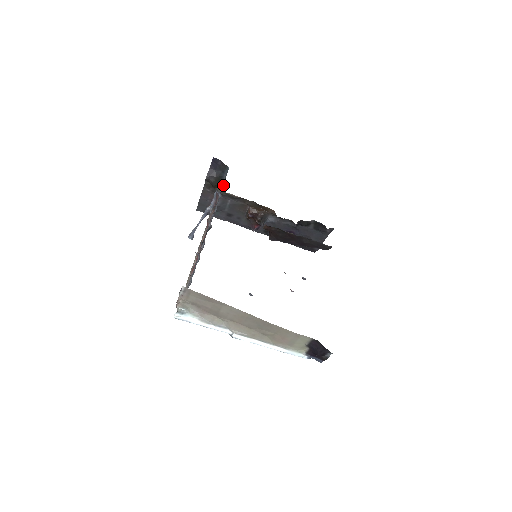
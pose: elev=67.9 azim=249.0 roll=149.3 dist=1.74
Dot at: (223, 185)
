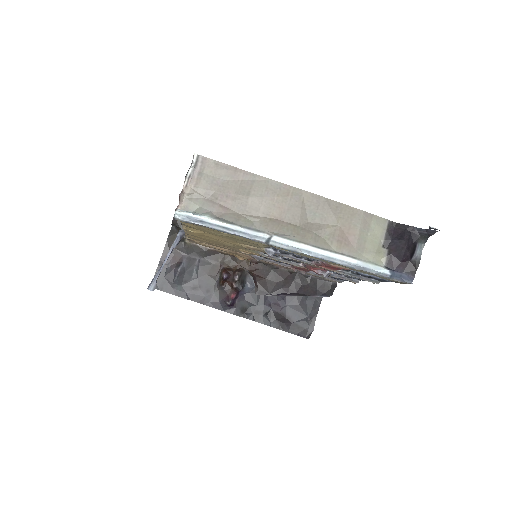
Dot at: occluded
